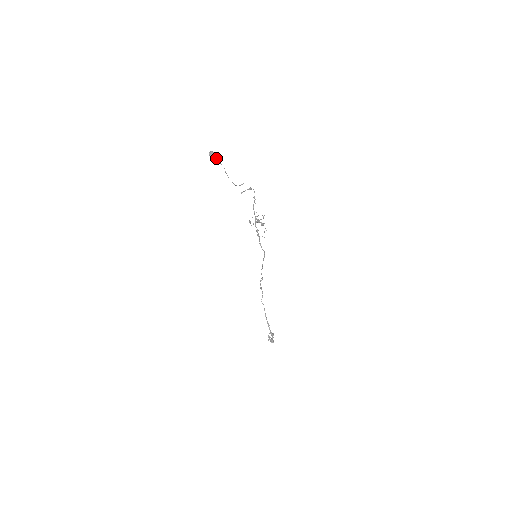
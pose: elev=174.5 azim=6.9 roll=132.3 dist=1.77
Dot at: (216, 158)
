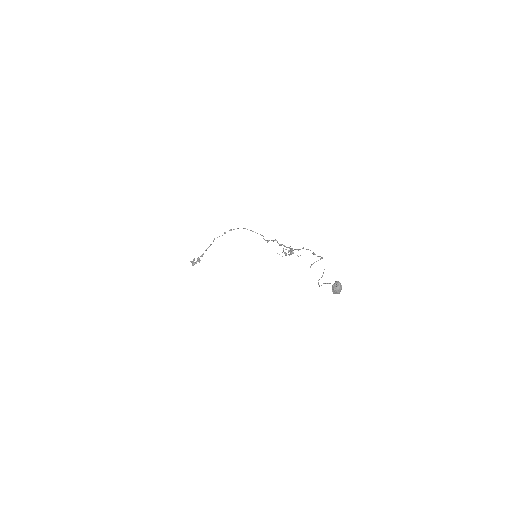
Dot at: (337, 293)
